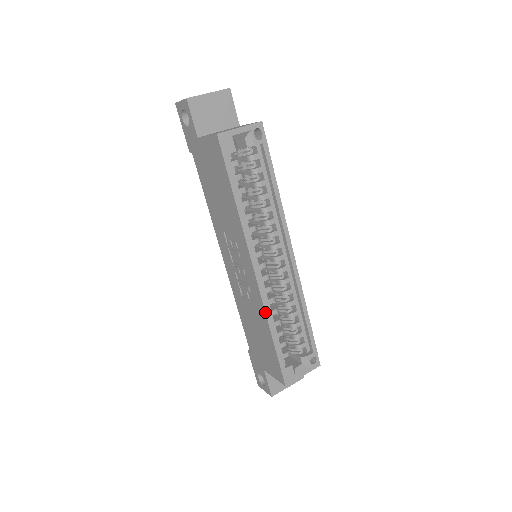
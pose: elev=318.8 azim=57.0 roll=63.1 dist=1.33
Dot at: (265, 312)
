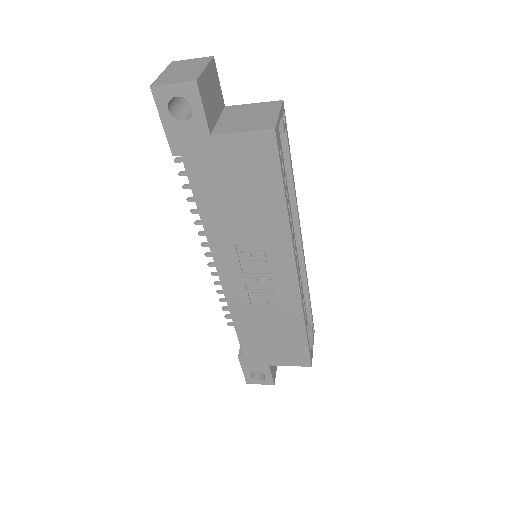
Dot at: (303, 309)
